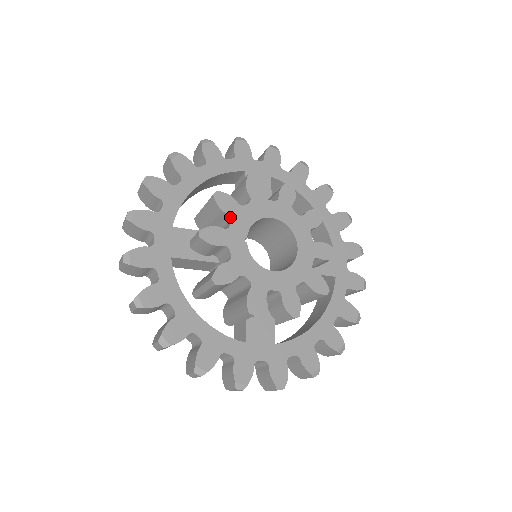
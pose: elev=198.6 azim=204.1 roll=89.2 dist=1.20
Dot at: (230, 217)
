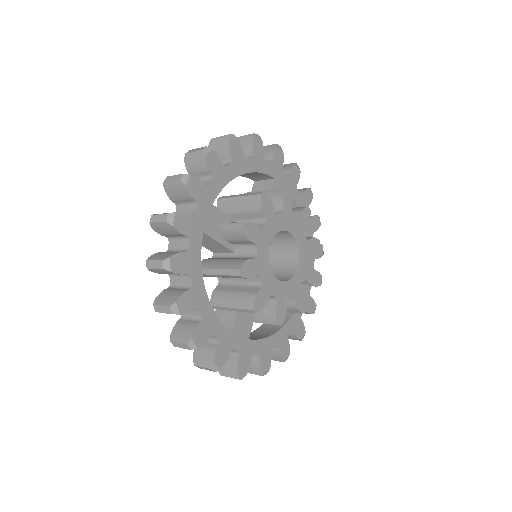
Dot at: (266, 220)
